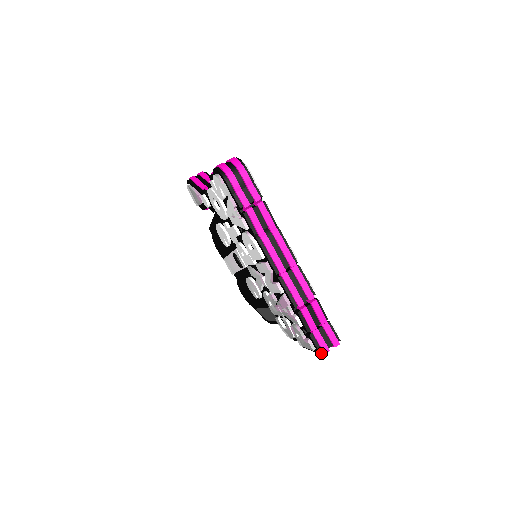
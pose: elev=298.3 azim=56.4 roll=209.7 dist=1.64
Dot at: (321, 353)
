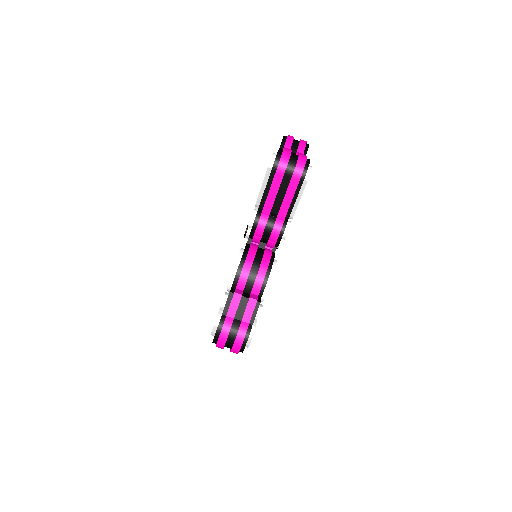
Dot at: occluded
